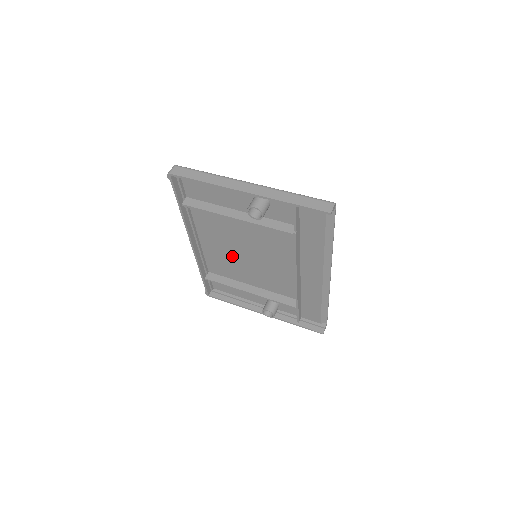
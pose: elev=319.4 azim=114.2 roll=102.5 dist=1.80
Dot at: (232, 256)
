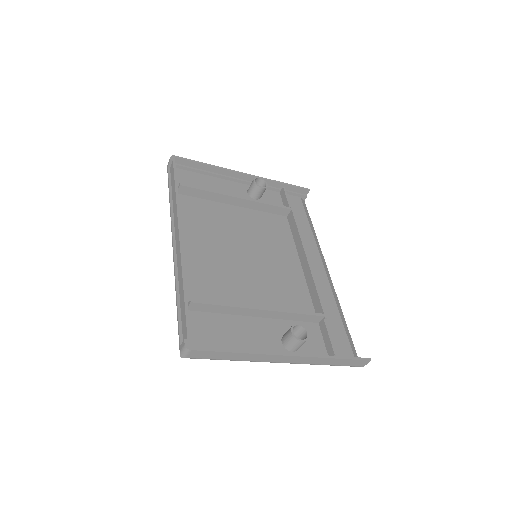
Dot at: (226, 264)
